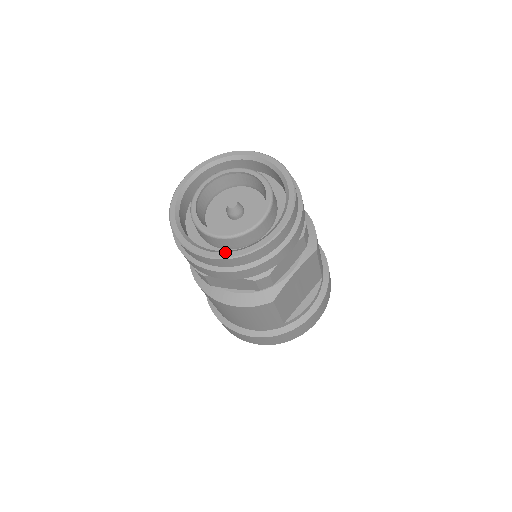
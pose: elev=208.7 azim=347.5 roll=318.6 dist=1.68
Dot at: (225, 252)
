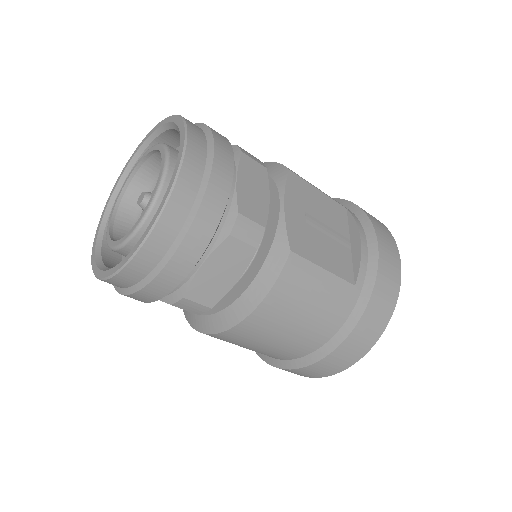
Dot at: (149, 224)
